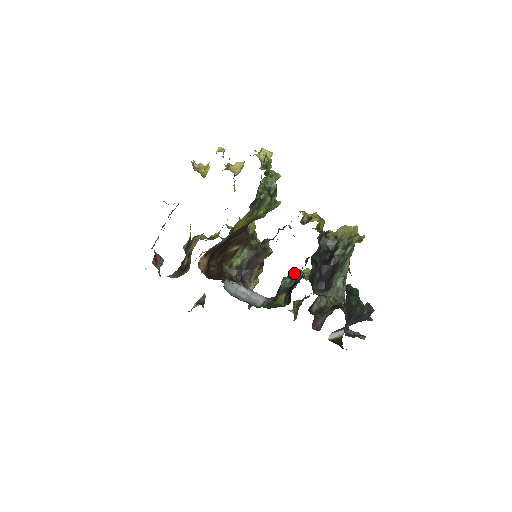
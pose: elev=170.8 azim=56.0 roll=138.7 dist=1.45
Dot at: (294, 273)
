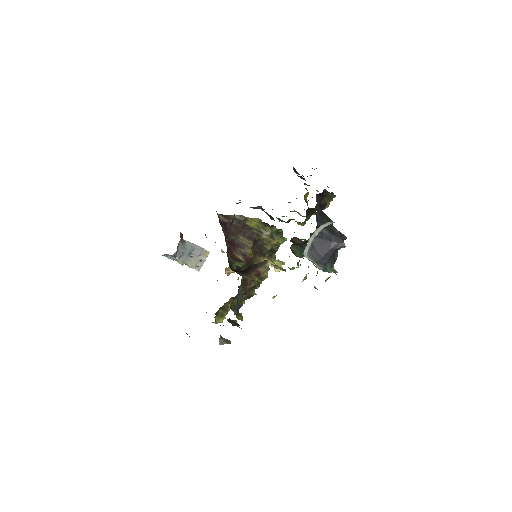
Dot at: occluded
